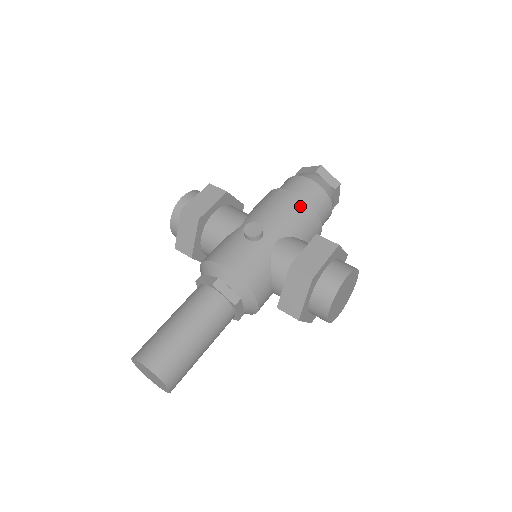
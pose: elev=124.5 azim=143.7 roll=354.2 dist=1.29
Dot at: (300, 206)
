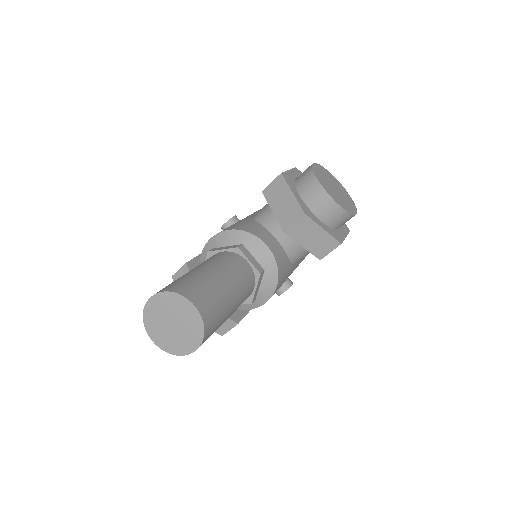
Dot at: occluded
